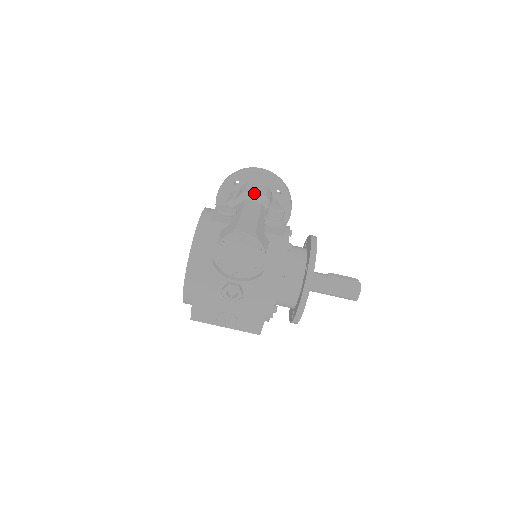
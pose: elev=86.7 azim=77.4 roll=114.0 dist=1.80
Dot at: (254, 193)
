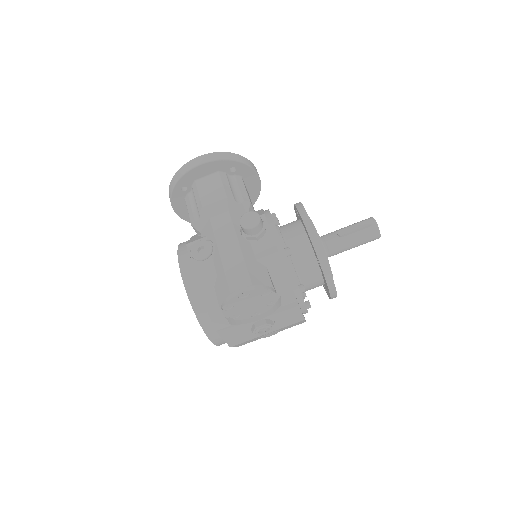
Dot at: (213, 203)
